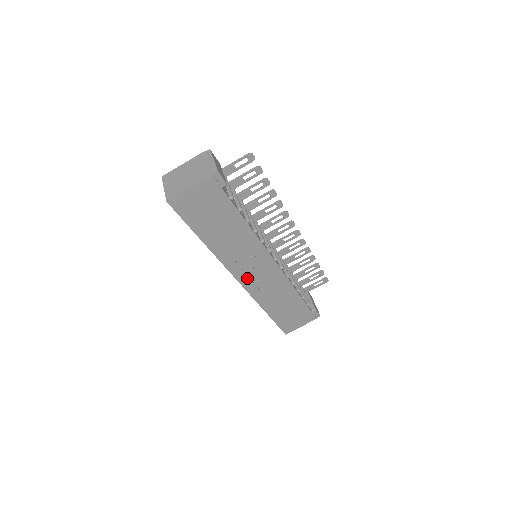
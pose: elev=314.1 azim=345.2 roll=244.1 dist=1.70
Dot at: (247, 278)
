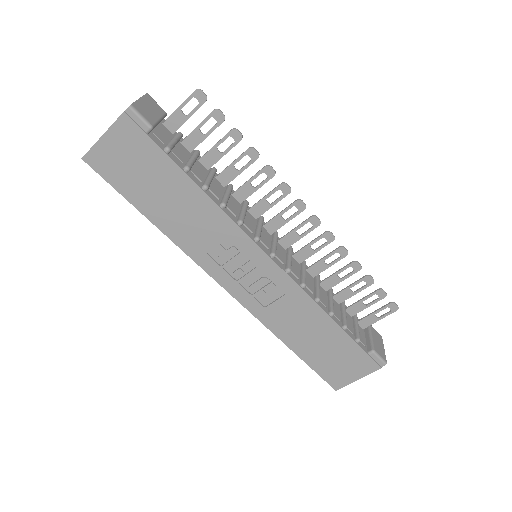
Dot at: (237, 285)
